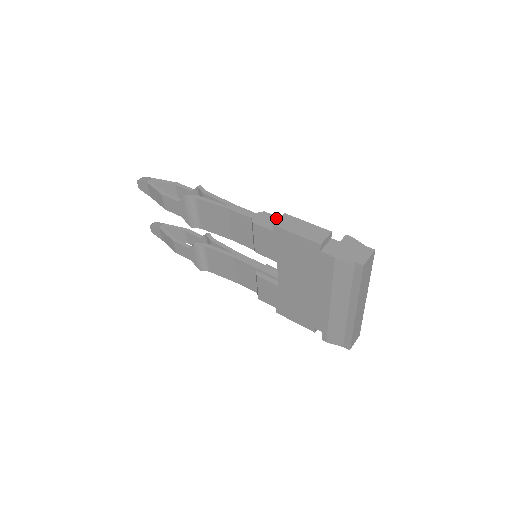
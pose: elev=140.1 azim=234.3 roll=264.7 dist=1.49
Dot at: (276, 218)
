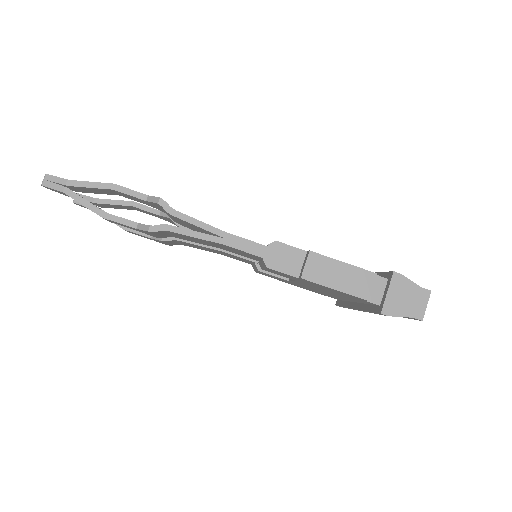
Dot at: (296, 252)
